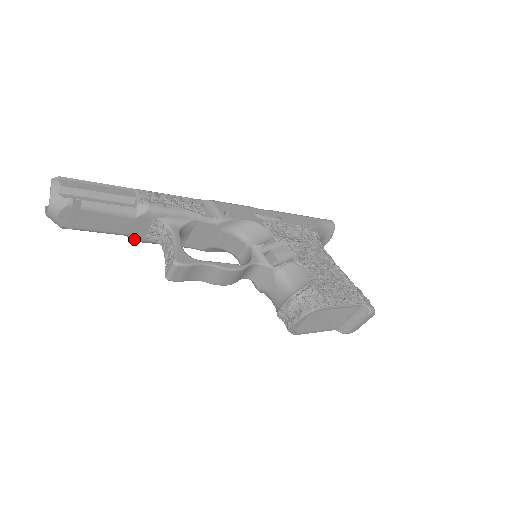
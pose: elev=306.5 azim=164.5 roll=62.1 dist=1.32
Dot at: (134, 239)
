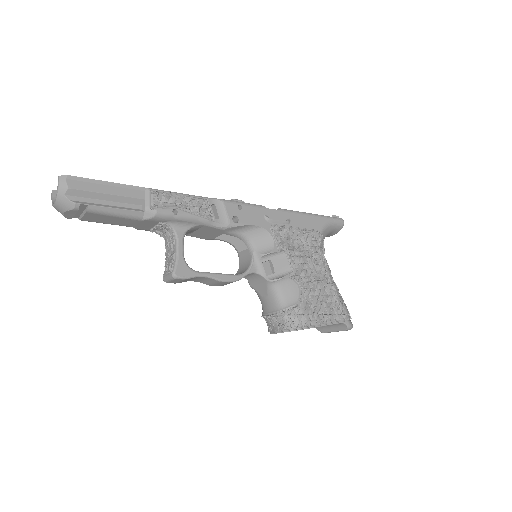
Dot at: (139, 229)
